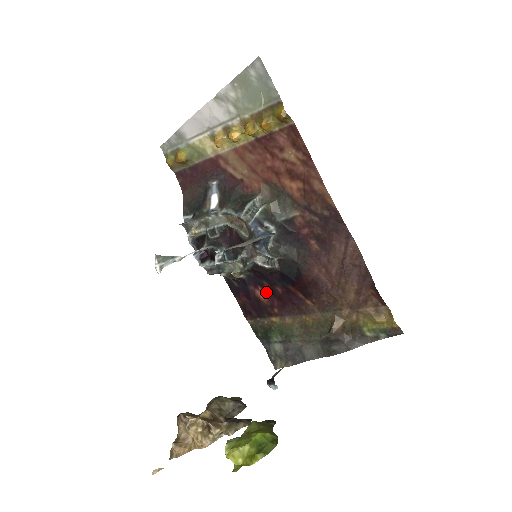
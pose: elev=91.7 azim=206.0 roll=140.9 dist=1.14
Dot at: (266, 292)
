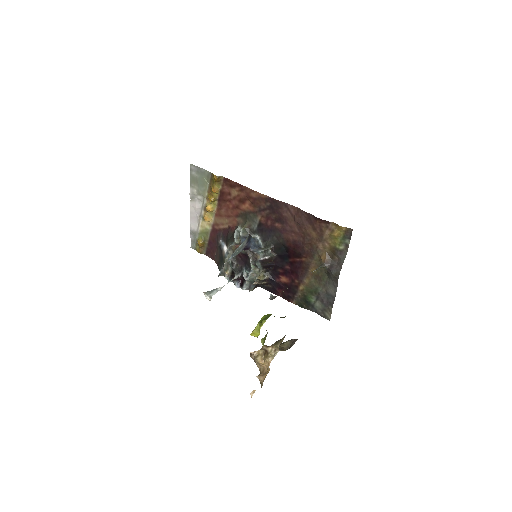
Dot at: (284, 275)
